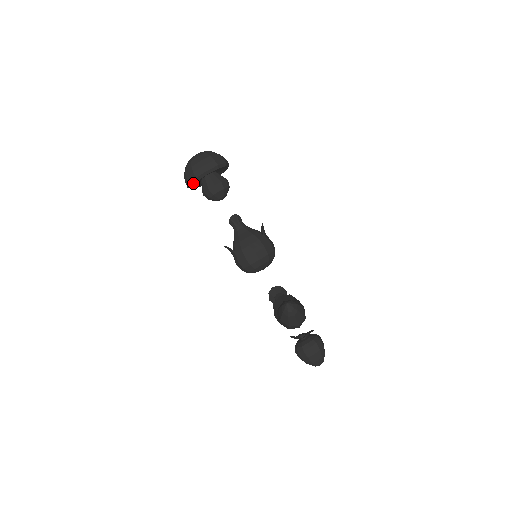
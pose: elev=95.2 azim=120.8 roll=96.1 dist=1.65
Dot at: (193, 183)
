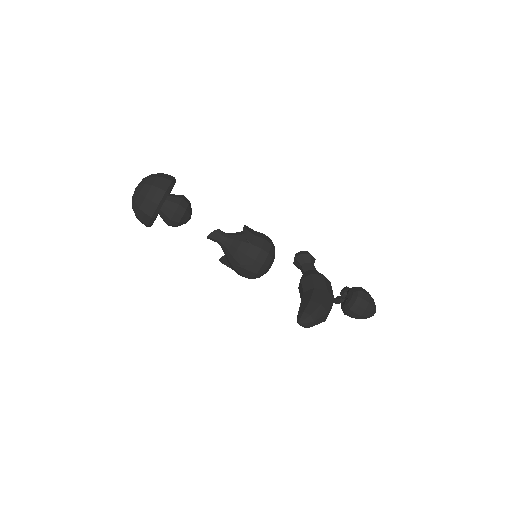
Dot at: (150, 226)
